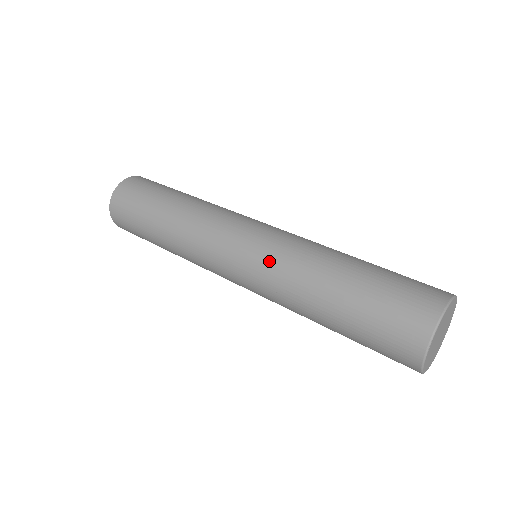
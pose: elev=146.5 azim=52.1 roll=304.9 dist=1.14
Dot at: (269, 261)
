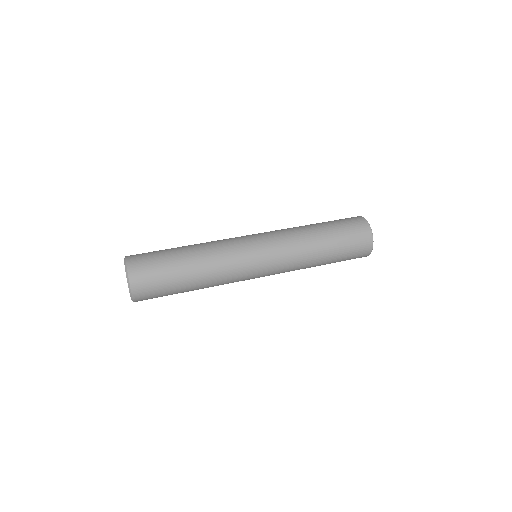
Dot at: (282, 244)
